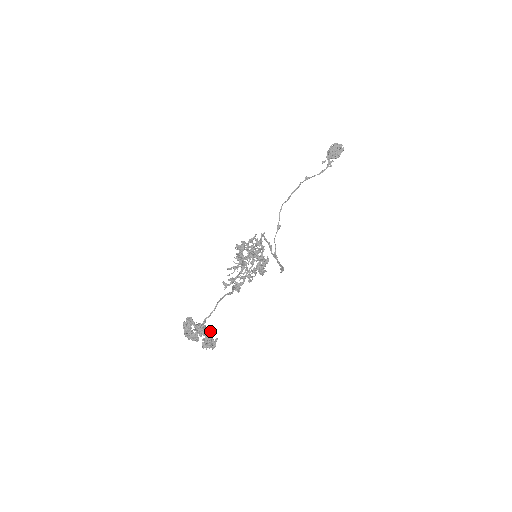
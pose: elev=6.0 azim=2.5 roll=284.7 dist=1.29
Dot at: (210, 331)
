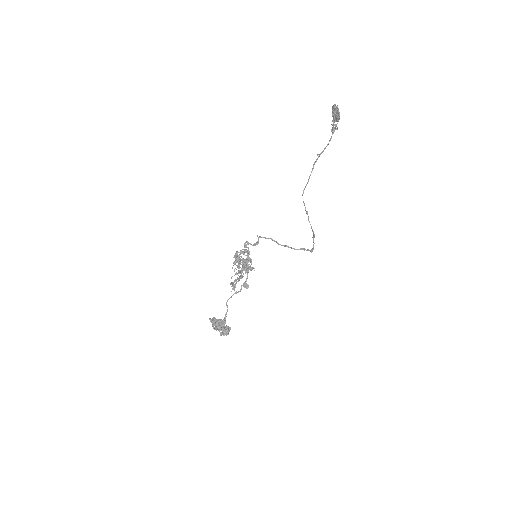
Dot at: (222, 324)
